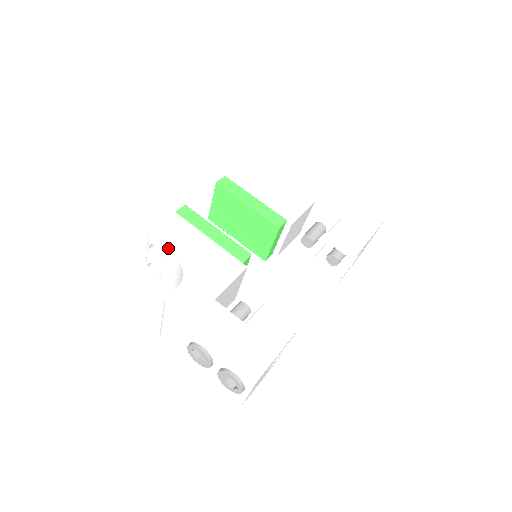
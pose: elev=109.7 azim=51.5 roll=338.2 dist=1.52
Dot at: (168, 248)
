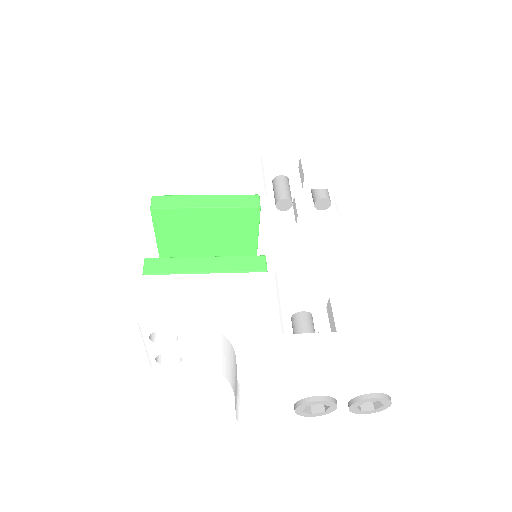
Dot at: (179, 322)
